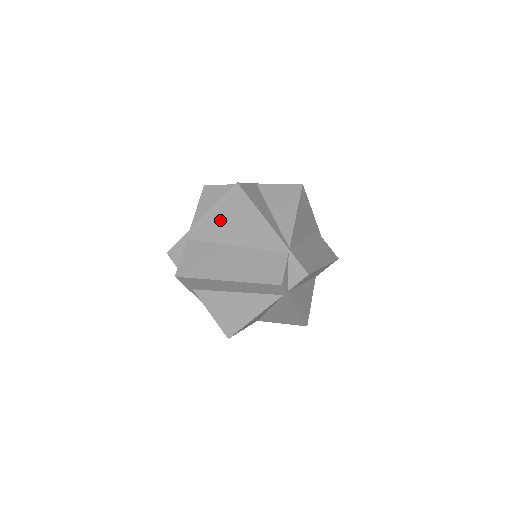
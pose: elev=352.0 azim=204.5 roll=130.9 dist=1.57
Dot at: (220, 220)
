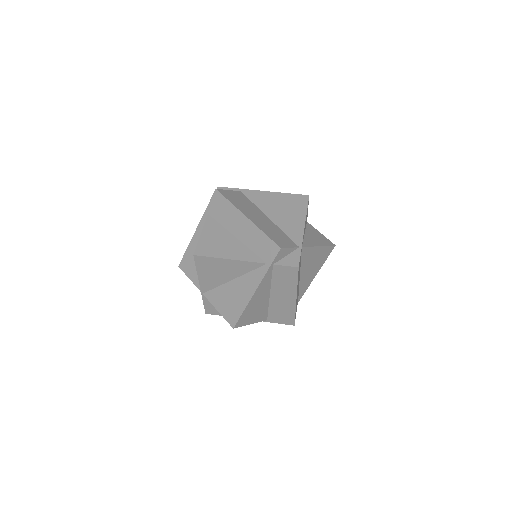
Dot at: (275, 200)
